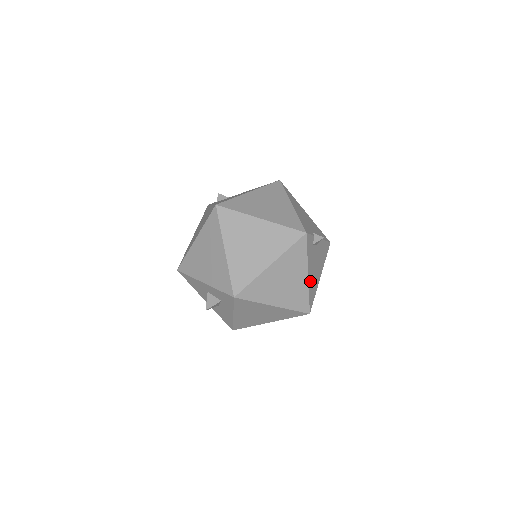
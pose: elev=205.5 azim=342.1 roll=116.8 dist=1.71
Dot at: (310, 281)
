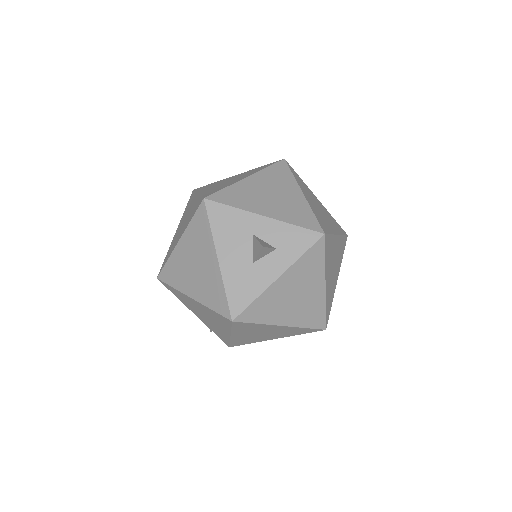
Dot at: occluded
